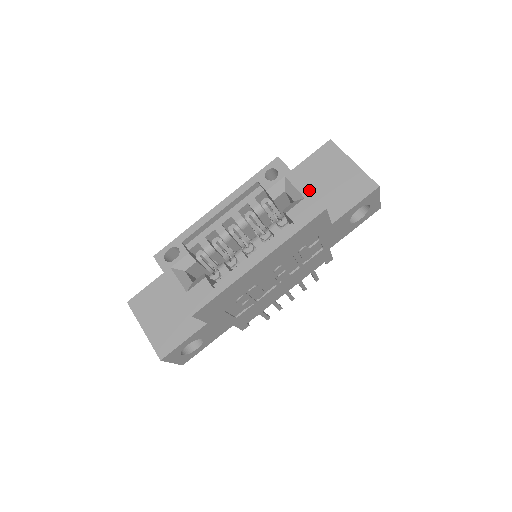
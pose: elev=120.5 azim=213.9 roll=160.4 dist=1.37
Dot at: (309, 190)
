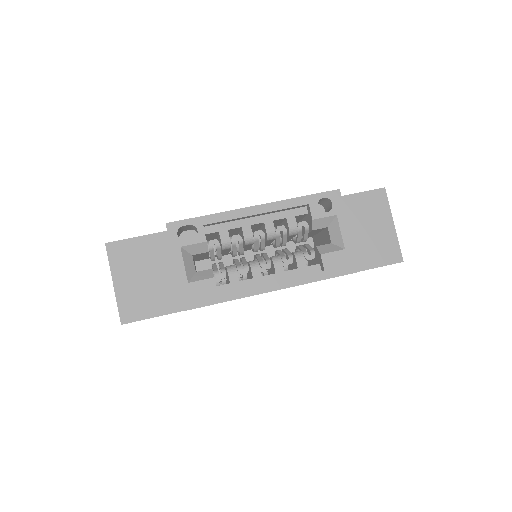
Dot at: occluded
